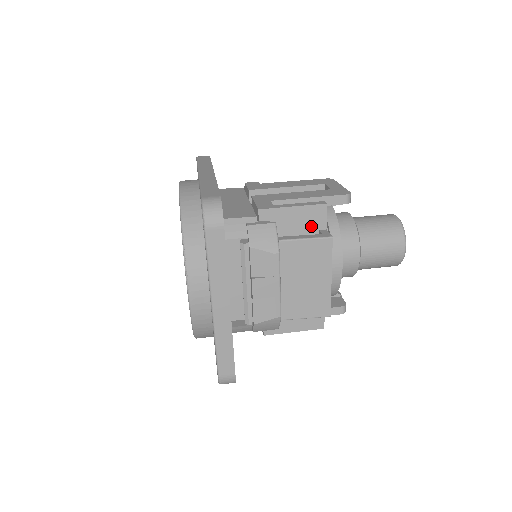
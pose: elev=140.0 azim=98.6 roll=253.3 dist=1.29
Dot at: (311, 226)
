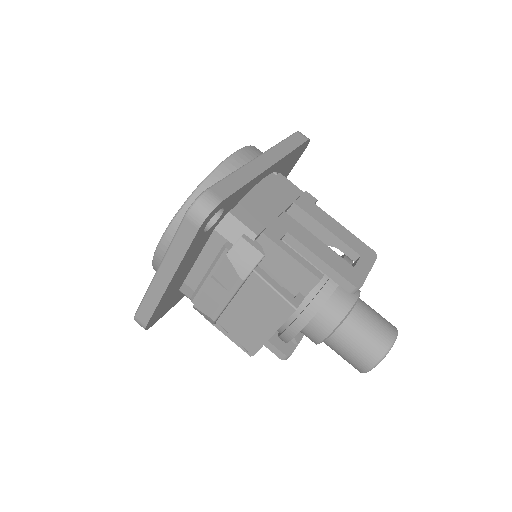
Dot at: (295, 283)
